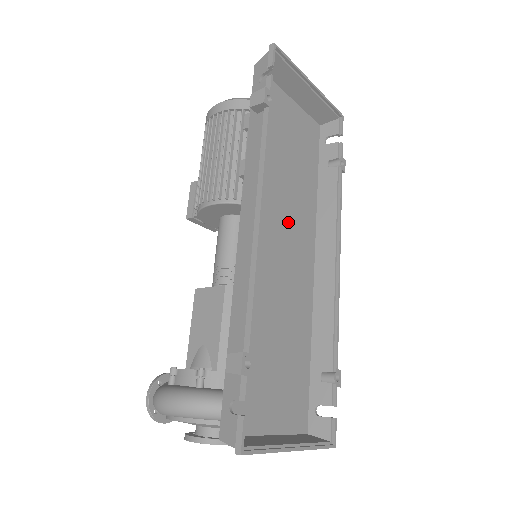
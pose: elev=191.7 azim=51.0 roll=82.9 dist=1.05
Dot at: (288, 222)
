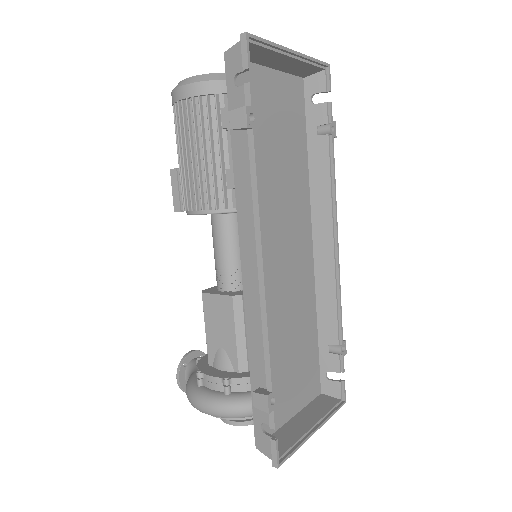
Dot at: (284, 222)
